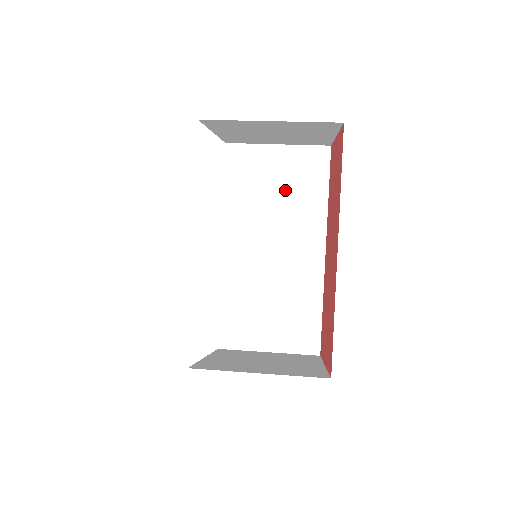
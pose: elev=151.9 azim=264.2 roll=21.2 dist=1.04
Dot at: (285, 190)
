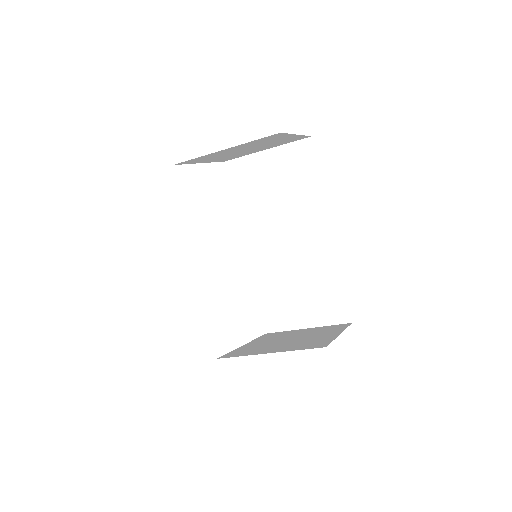
Dot at: (283, 187)
